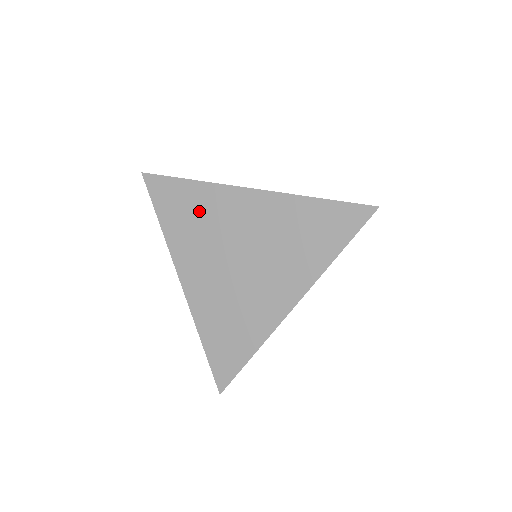
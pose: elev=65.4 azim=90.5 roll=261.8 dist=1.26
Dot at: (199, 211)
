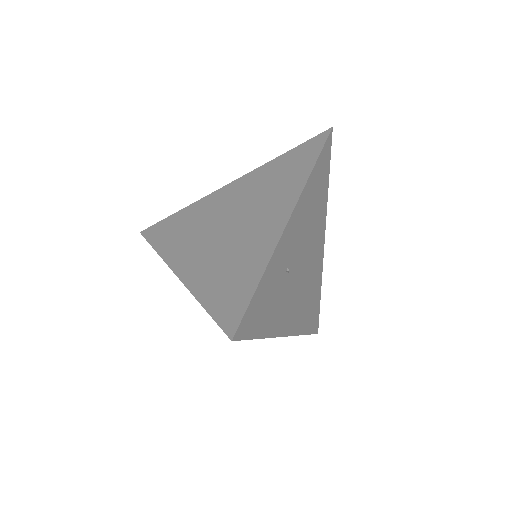
Dot at: (189, 220)
